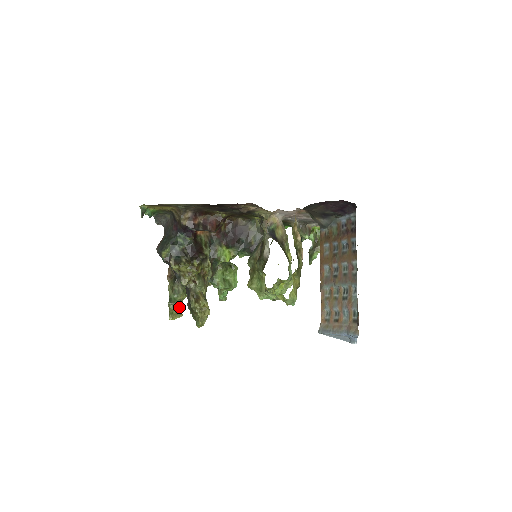
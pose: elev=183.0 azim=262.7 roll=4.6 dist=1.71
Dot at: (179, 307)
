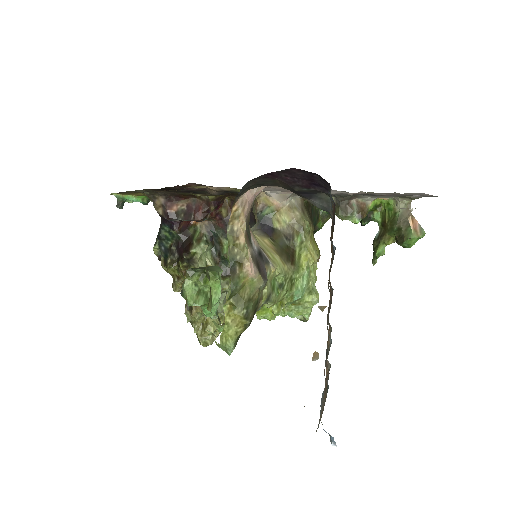
Dot at: occluded
